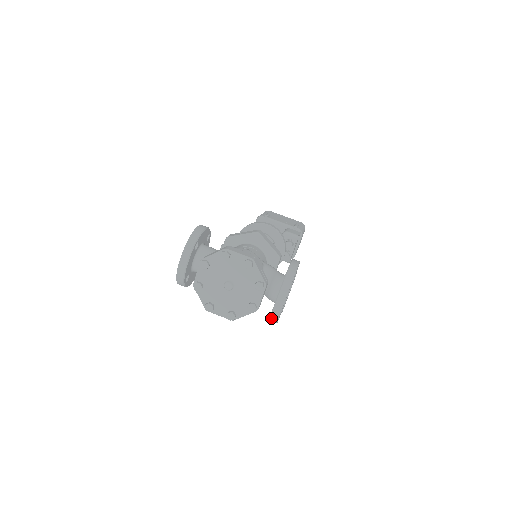
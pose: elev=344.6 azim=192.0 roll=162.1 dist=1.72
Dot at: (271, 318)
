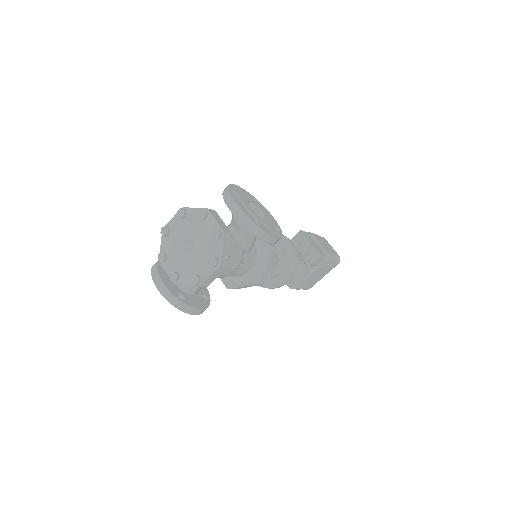
Dot at: (251, 231)
